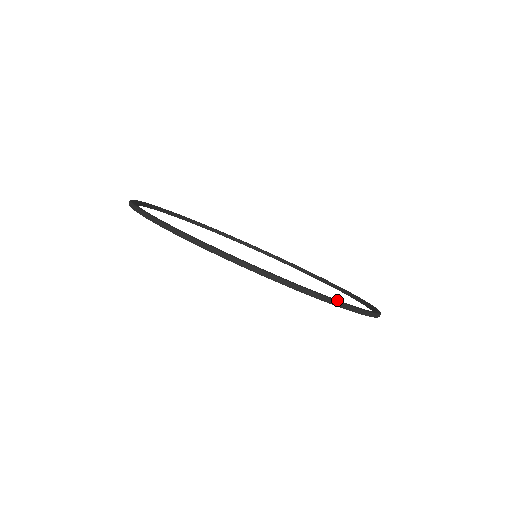
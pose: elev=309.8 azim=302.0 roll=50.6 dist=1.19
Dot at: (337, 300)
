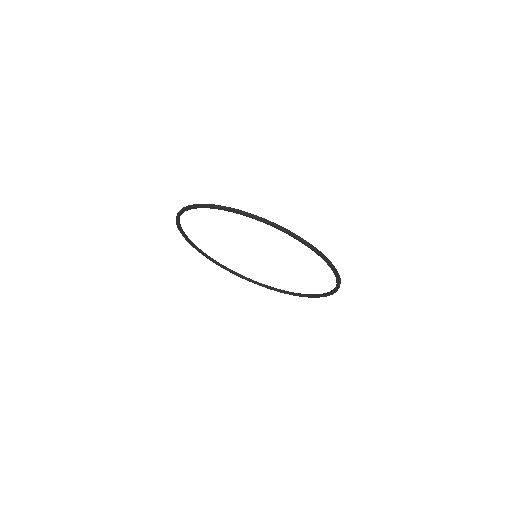
Dot at: (321, 253)
